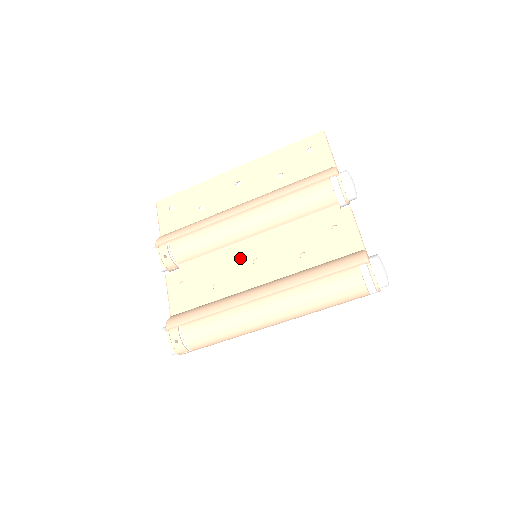
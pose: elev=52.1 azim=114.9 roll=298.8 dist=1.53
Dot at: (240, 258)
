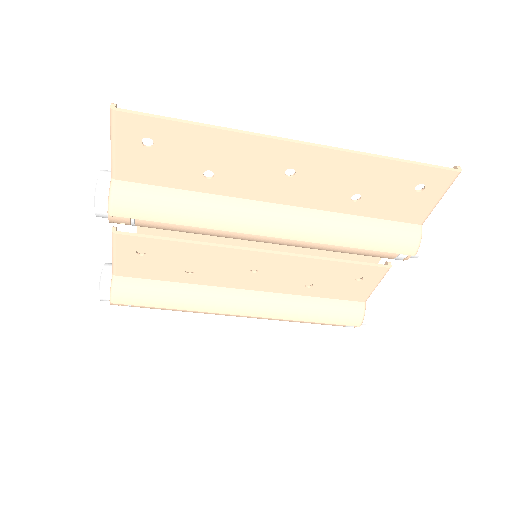
Dot at: (237, 260)
